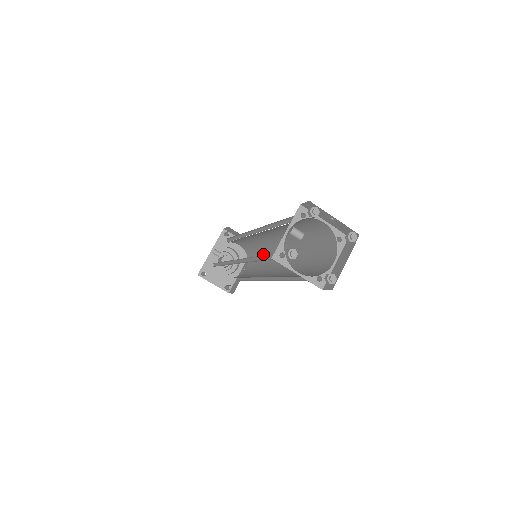
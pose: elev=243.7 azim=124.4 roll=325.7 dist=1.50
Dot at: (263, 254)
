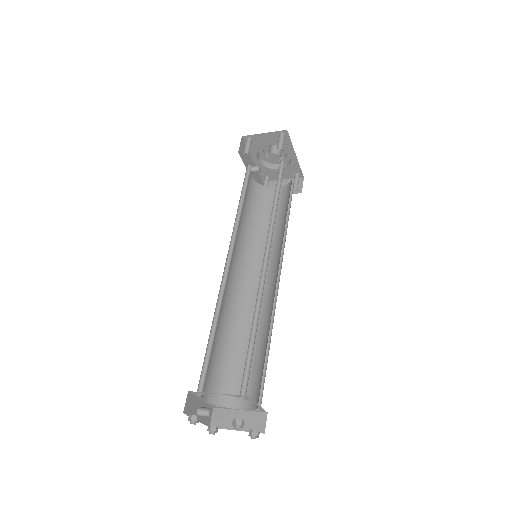
Dot at: (274, 211)
